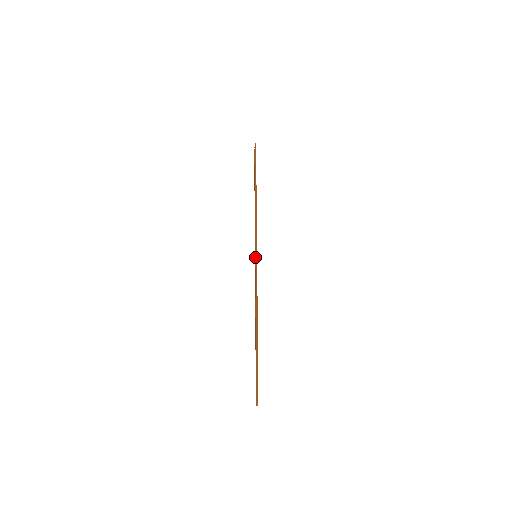
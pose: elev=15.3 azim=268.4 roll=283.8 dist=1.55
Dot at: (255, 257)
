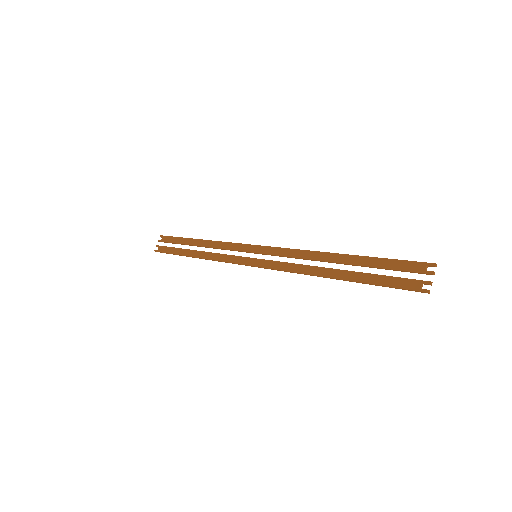
Dot at: occluded
